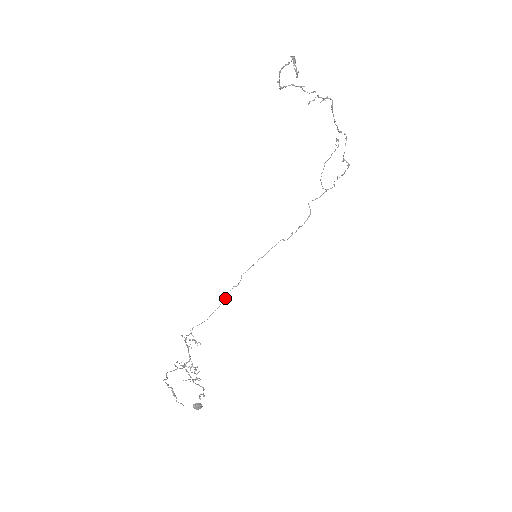
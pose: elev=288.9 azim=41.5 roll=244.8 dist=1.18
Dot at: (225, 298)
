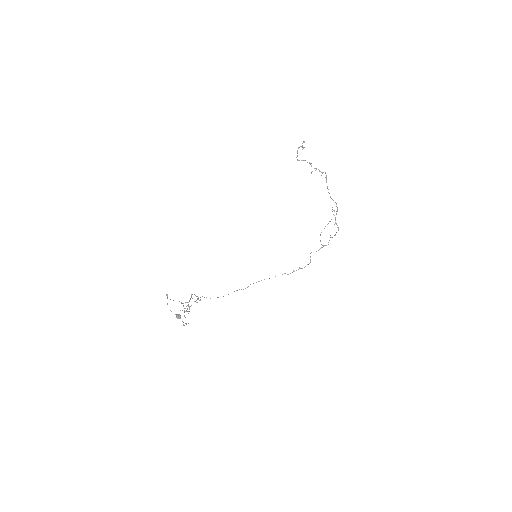
Dot at: occluded
